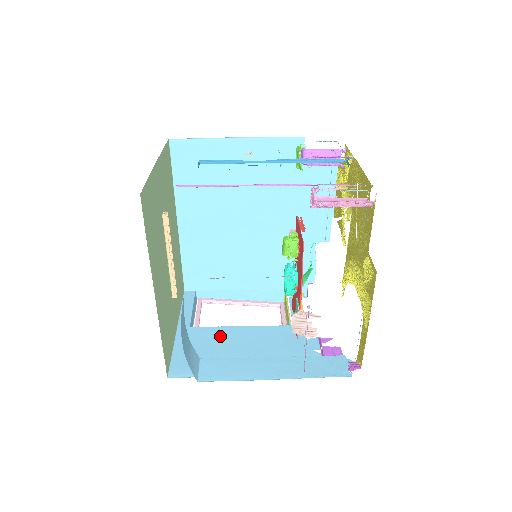
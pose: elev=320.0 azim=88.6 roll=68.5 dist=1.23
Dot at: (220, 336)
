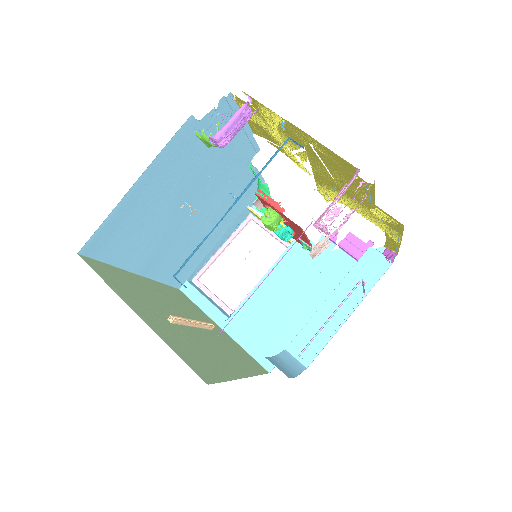
Dot at: (258, 304)
